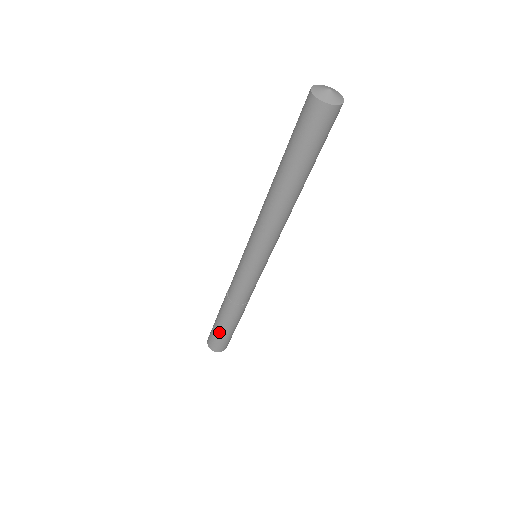
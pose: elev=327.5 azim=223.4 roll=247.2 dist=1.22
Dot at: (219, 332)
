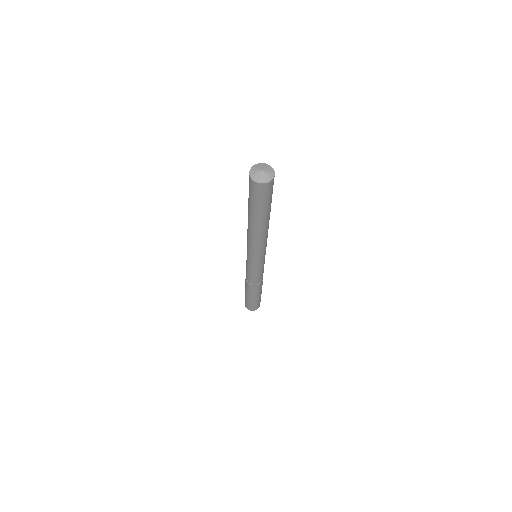
Dot at: (250, 300)
